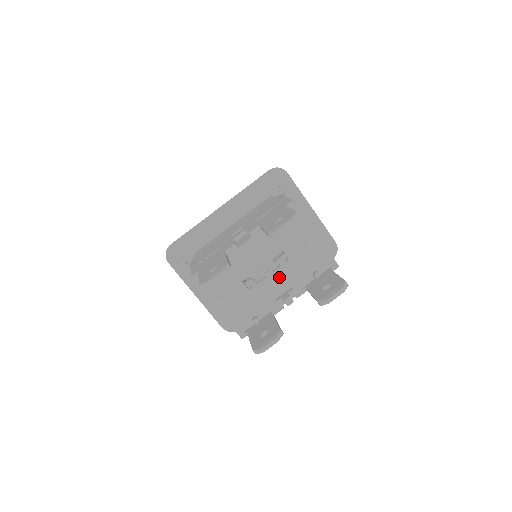
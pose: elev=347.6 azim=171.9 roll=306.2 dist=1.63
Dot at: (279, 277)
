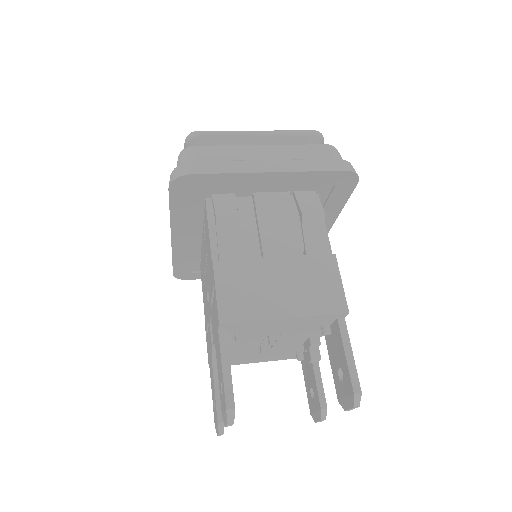
Dot at: (287, 340)
